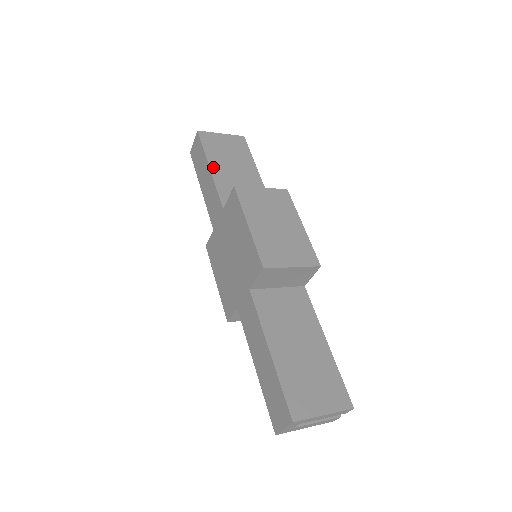
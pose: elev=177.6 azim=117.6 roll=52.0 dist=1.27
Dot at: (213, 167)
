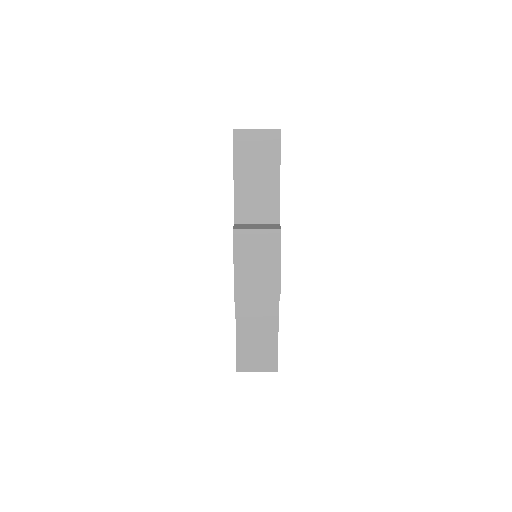
Dot at: (237, 177)
